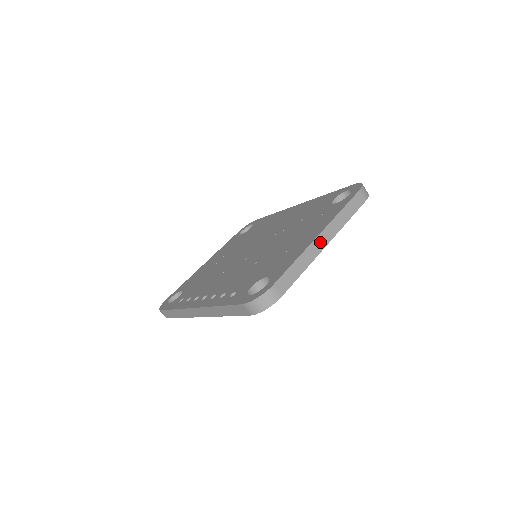
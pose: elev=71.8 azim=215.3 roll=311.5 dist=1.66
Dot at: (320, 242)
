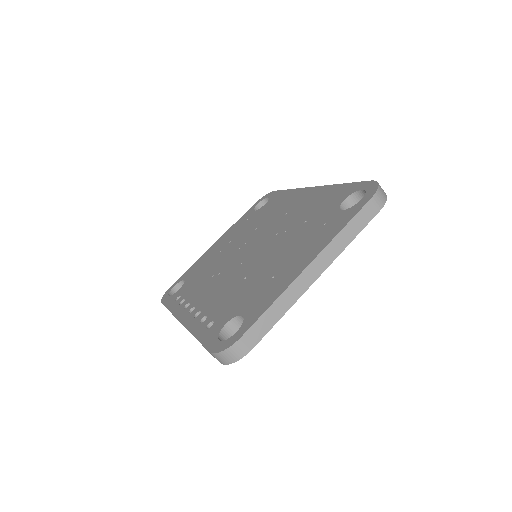
Dot at: (309, 275)
